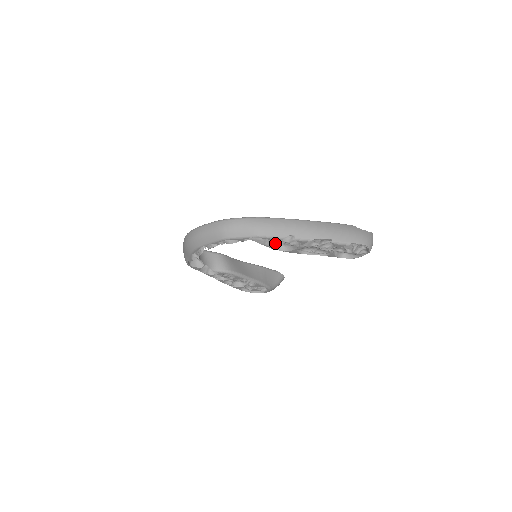
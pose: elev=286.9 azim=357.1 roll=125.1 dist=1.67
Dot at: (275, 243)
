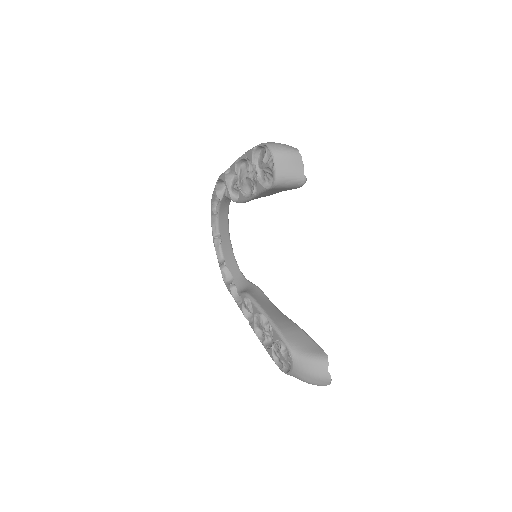
Dot at: (232, 190)
